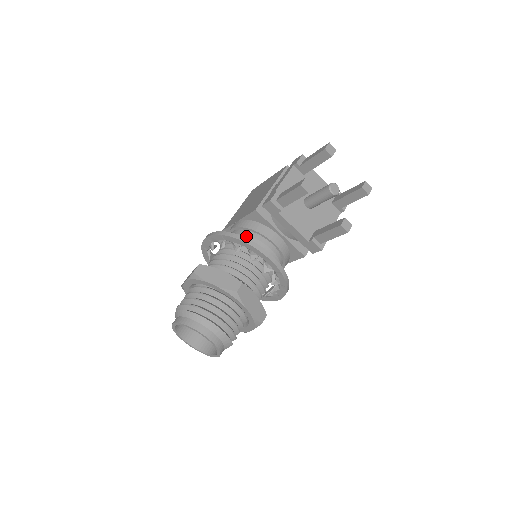
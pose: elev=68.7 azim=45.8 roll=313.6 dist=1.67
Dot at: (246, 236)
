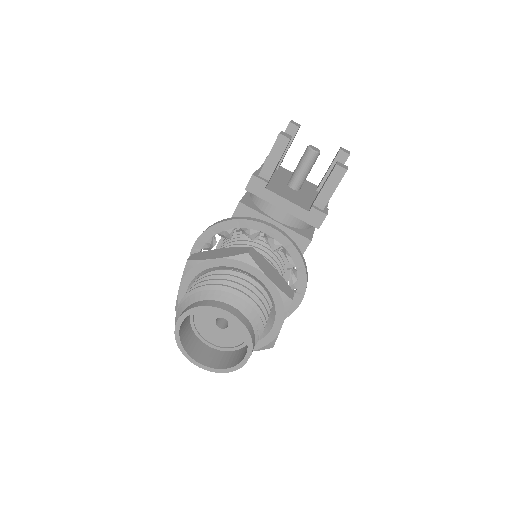
Dot at: (238, 233)
